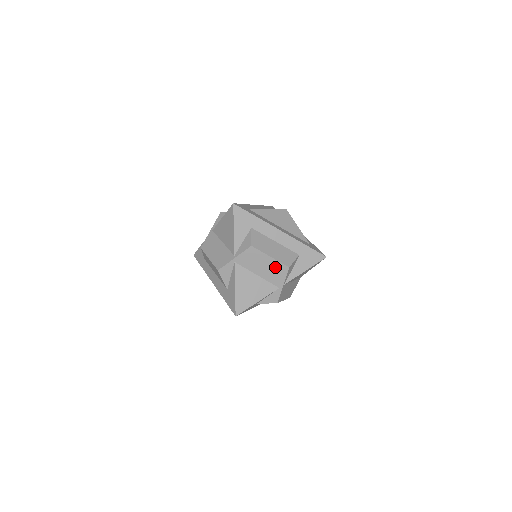
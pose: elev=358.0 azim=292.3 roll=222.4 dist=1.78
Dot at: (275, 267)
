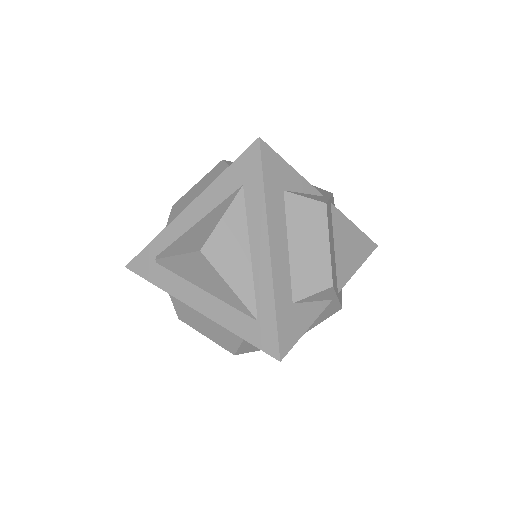
Dot at: occluded
